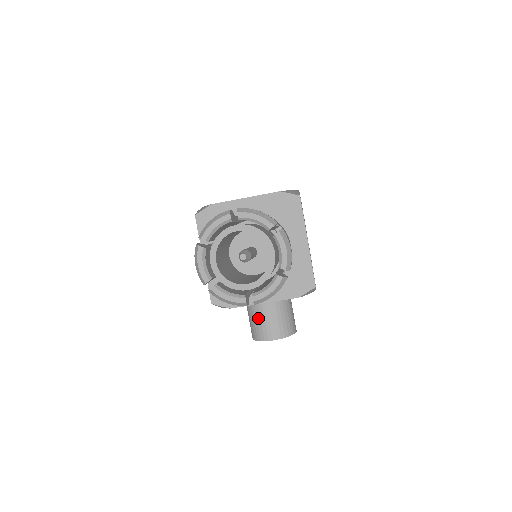
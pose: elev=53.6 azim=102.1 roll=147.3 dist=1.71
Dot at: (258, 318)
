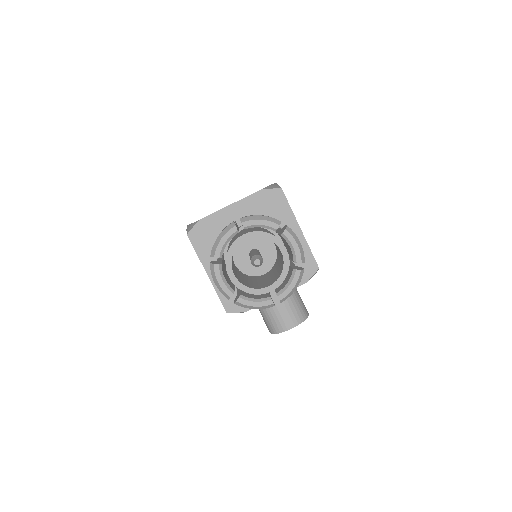
Dot at: (272, 313)
